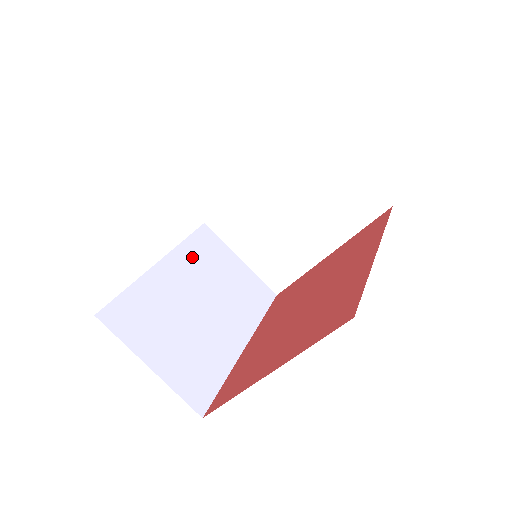
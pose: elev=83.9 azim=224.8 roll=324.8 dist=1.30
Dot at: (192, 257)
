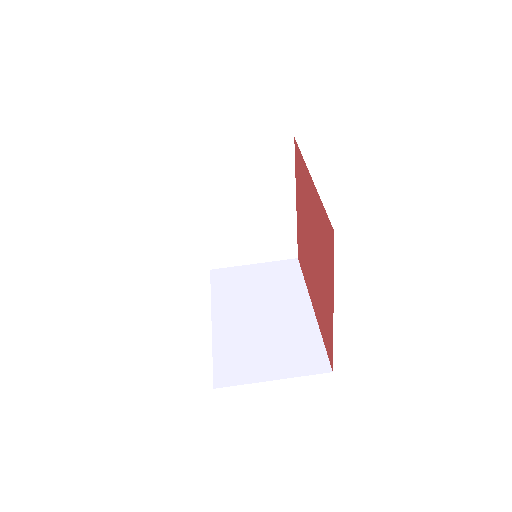
Dot at: (226, 297)
